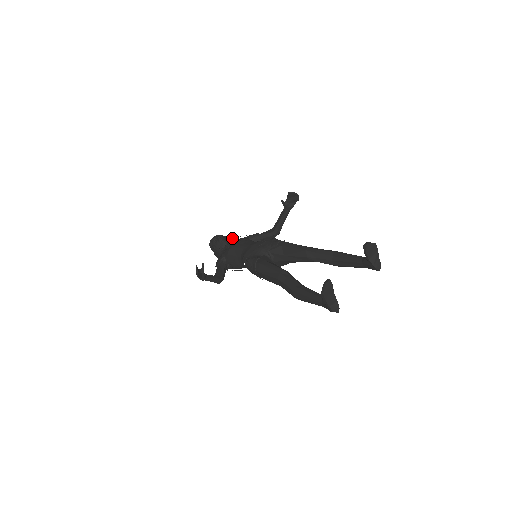
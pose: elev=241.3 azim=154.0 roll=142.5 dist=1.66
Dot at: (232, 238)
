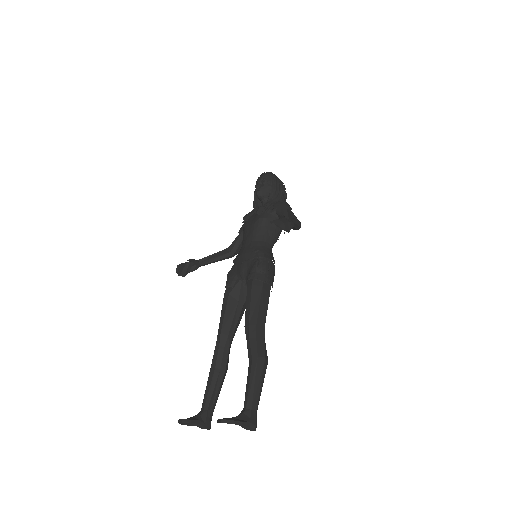
Dot at: (271, 192)
